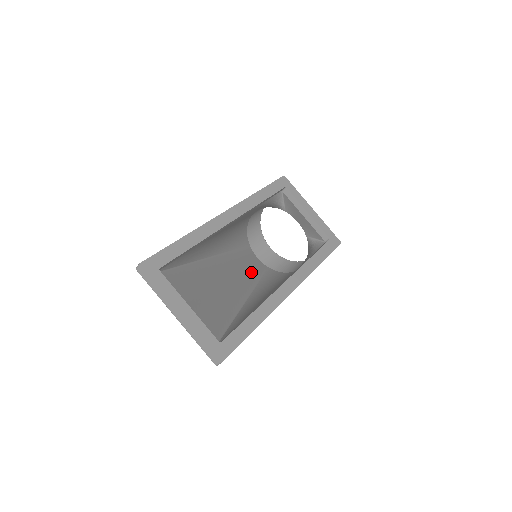
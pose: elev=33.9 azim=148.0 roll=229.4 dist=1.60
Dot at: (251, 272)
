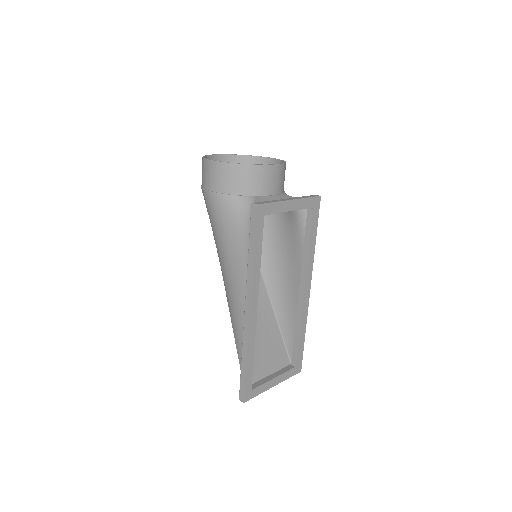
Dot at: occluded
